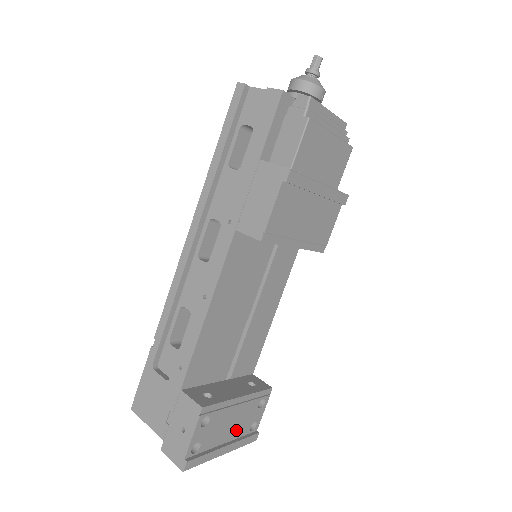
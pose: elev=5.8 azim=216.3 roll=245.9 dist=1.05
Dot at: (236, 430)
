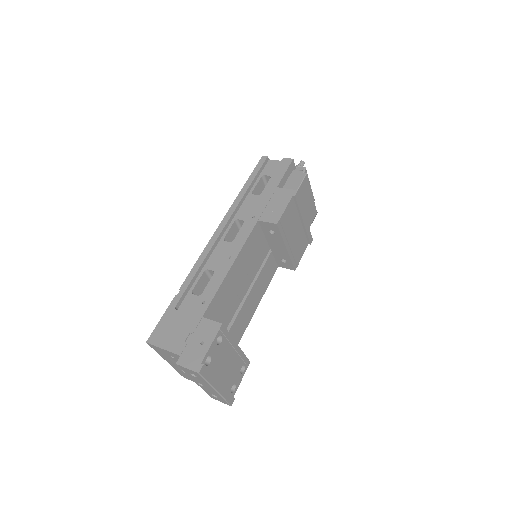
Dot at: (226, 377)
